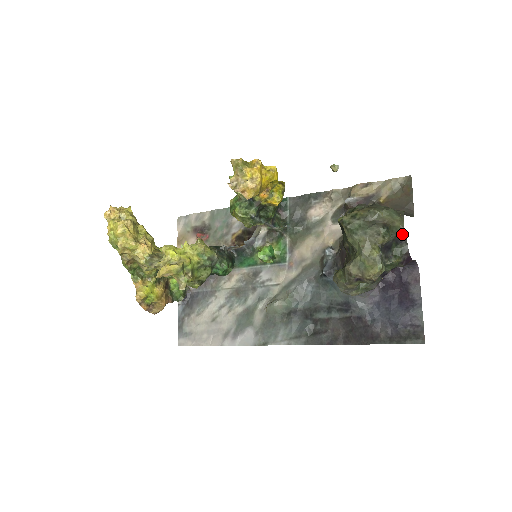
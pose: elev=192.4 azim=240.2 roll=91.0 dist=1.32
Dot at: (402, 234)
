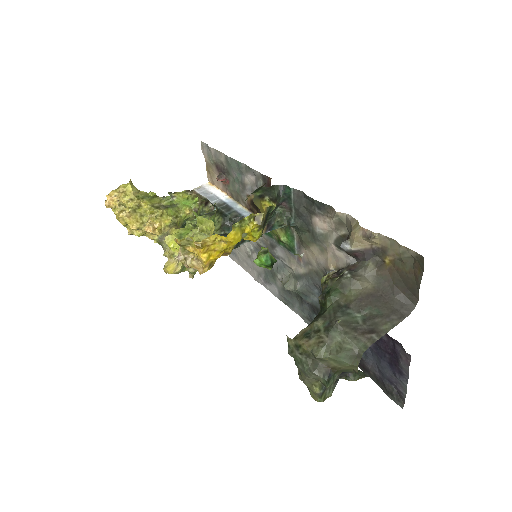
Dot at: (357, 372)
